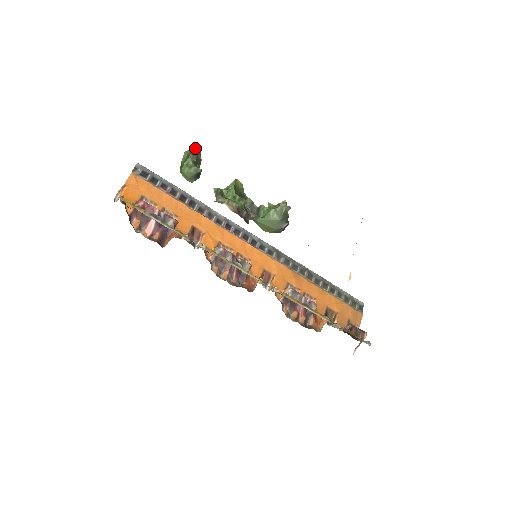
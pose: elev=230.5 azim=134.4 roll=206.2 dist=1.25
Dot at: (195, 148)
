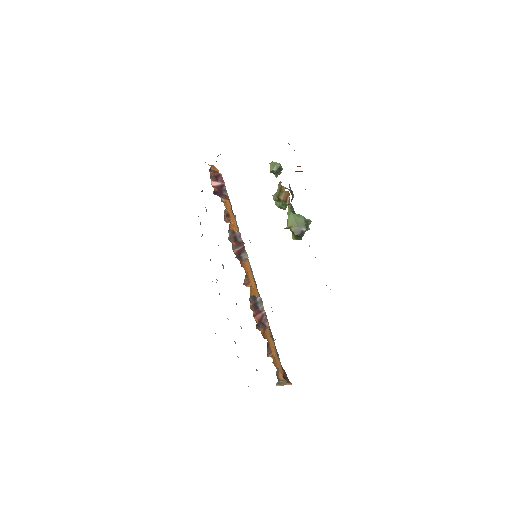
Dot at: occluded
